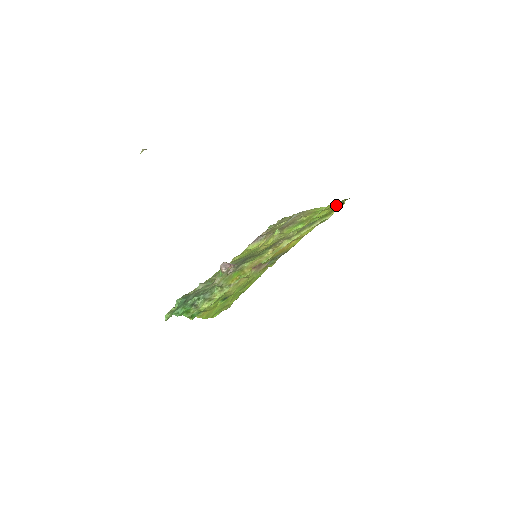
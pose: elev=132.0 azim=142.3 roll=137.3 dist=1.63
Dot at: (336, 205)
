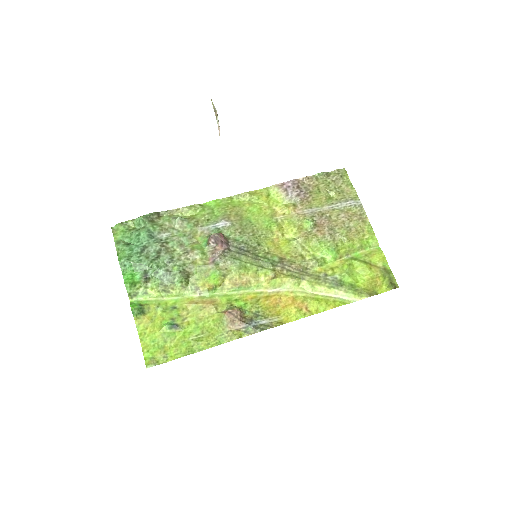
Dot at: (381, 278)
